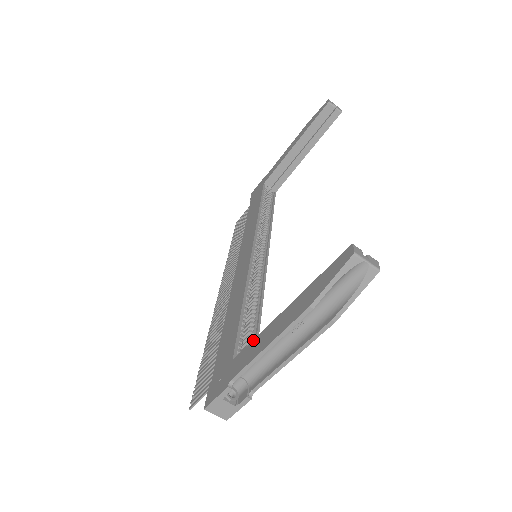
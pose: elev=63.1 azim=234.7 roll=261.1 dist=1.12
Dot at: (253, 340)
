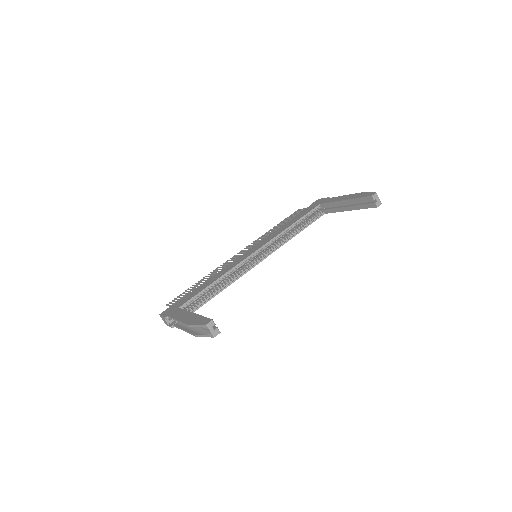
Dot at: (184, 310)
